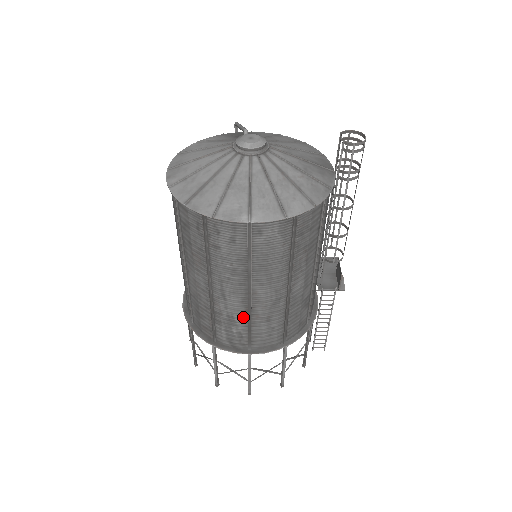
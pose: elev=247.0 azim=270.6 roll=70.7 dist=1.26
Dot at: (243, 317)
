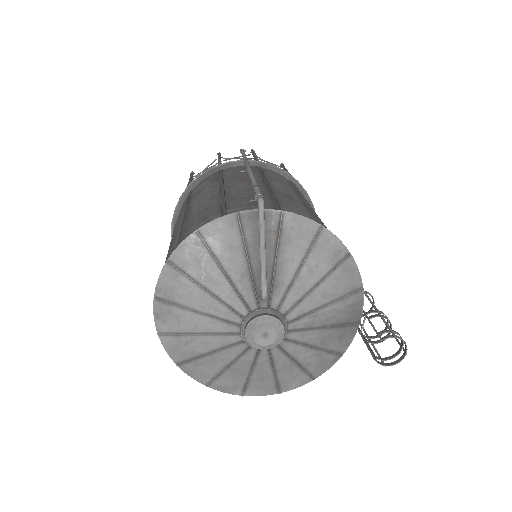
Dot at: occluded
